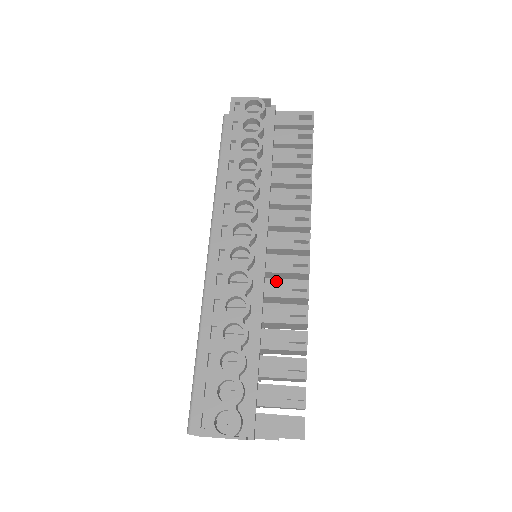
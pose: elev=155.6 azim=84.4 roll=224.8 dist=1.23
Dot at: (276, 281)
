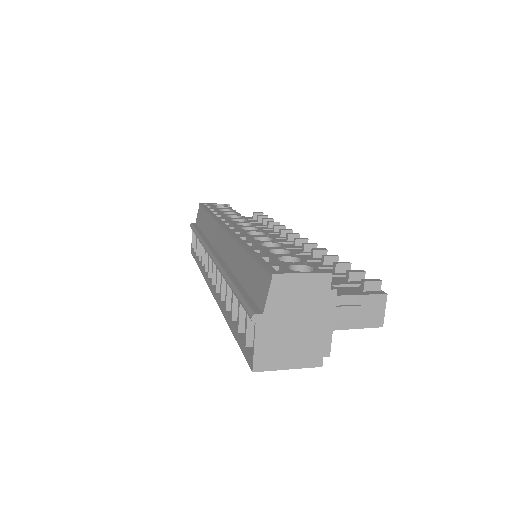
Dot at: occluded
